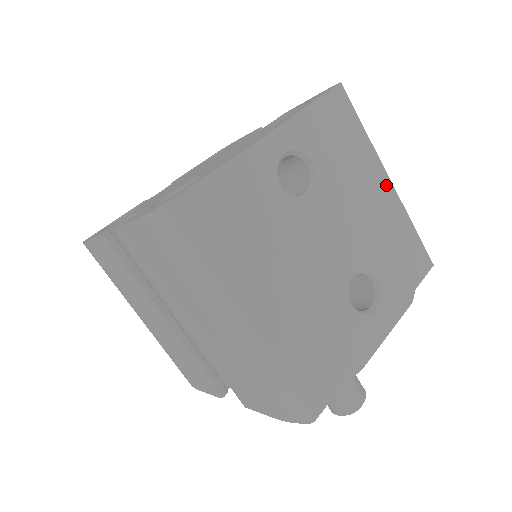
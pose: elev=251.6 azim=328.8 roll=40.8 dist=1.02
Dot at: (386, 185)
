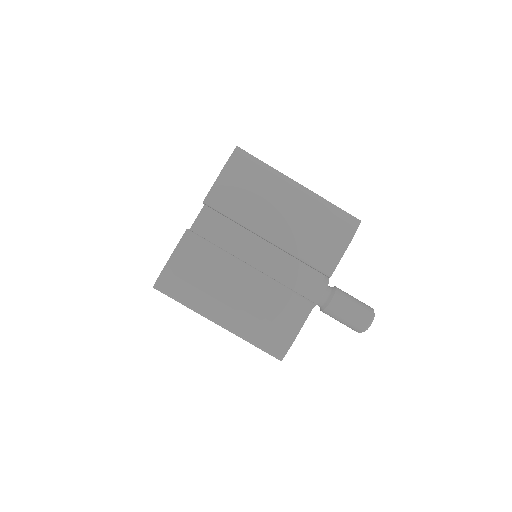
Dot at: occluded
